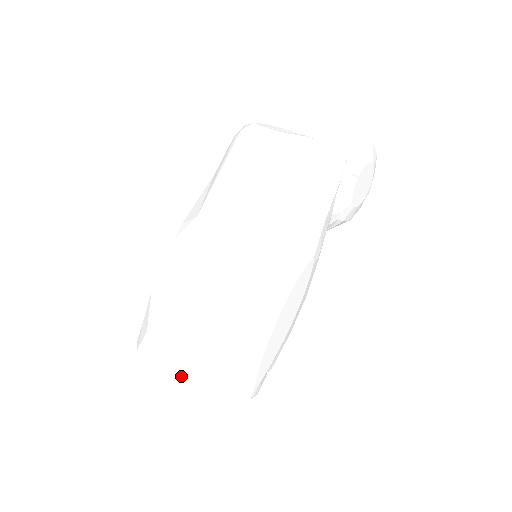
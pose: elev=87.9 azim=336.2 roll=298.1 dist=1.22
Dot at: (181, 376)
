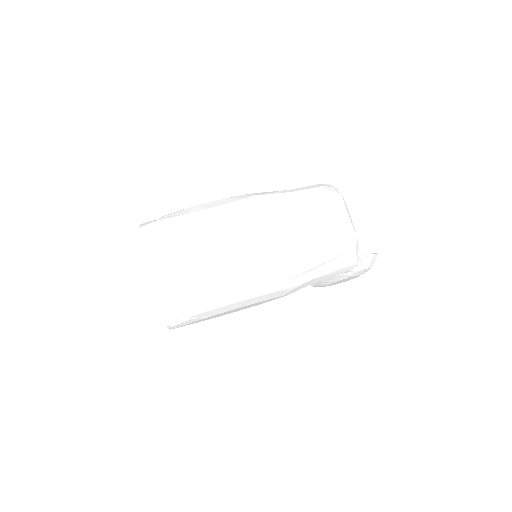
Dot at: (158, 285)
